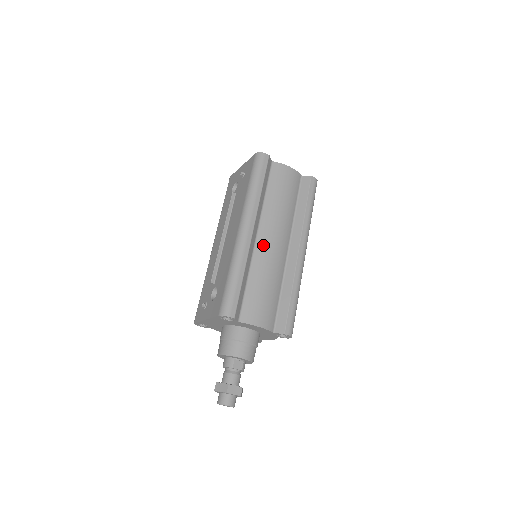
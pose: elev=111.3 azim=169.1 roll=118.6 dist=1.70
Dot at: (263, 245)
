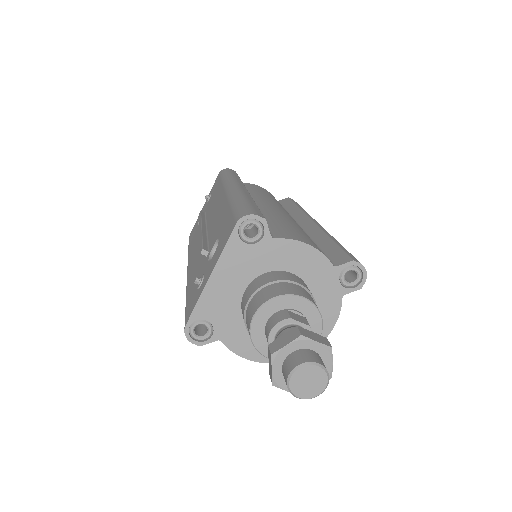
Dot at: (265, 206)
